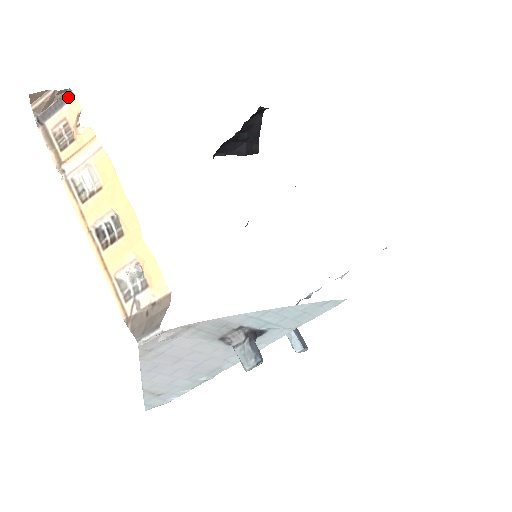
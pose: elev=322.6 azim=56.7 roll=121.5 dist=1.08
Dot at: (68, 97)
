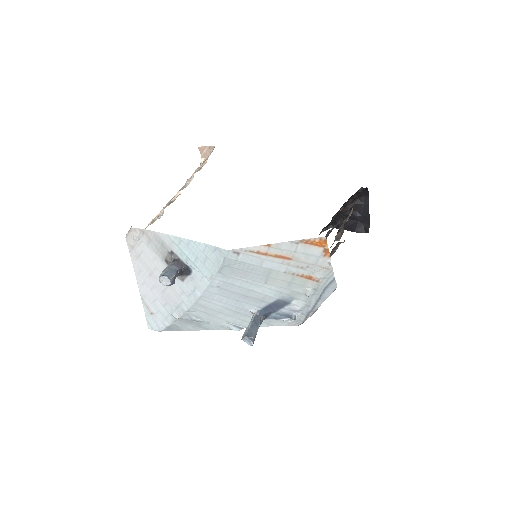
Dot at: occluded
